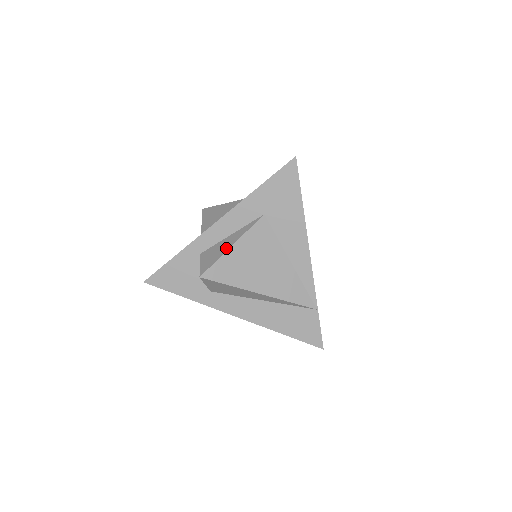
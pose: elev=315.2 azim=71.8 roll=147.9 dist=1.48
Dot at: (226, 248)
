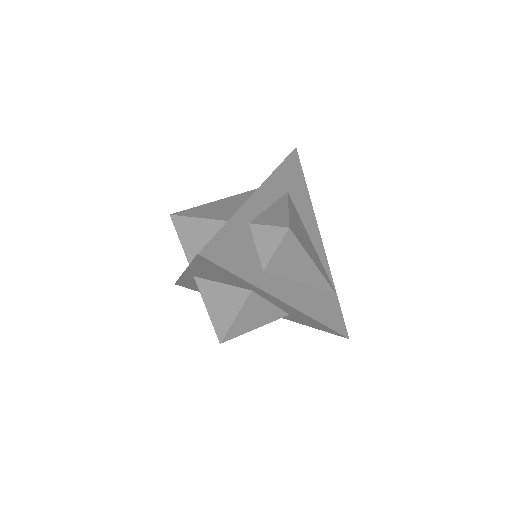
Dot at: (284, 210)
